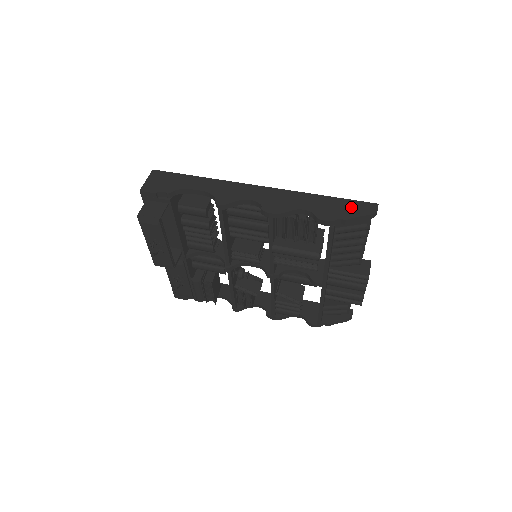
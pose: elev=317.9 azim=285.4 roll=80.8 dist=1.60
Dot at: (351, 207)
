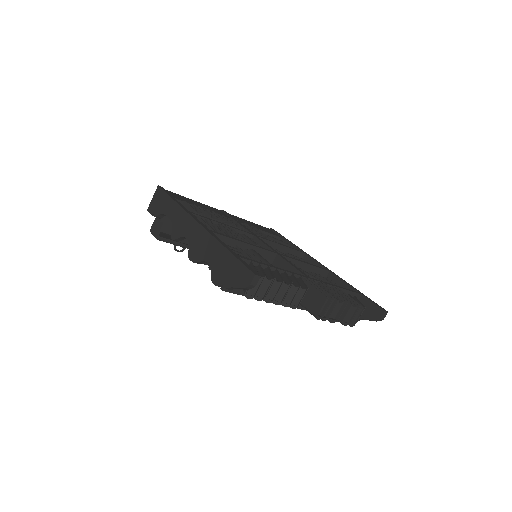
Dot at: (235, 272)
